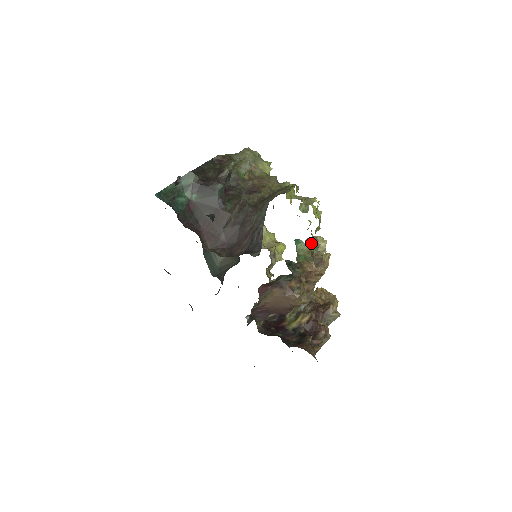
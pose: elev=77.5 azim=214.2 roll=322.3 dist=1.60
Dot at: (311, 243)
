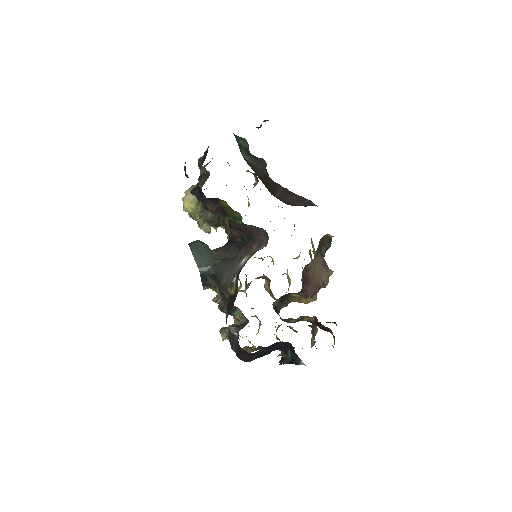
Dot at: (310, 253)
